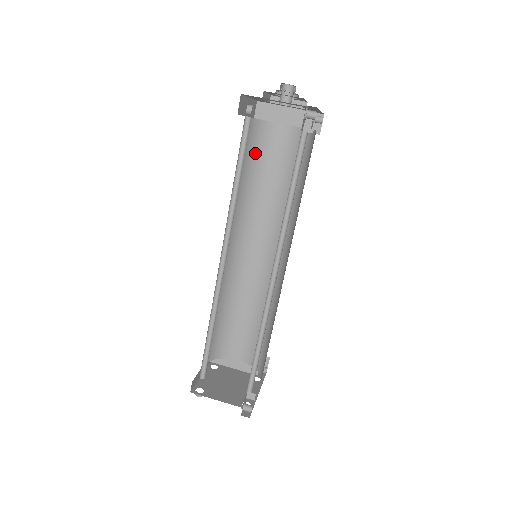
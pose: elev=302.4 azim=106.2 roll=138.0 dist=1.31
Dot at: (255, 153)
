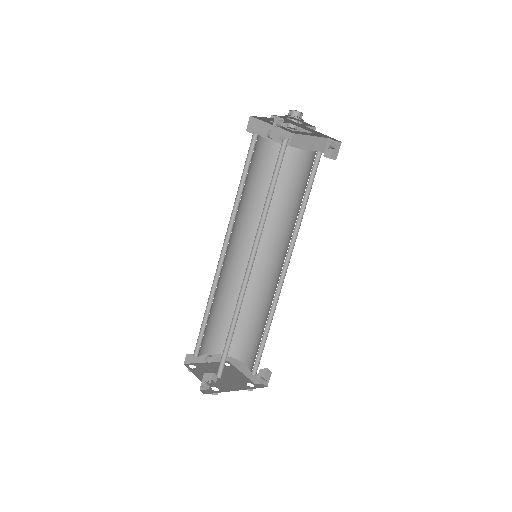
Dot at: (281, 173)
